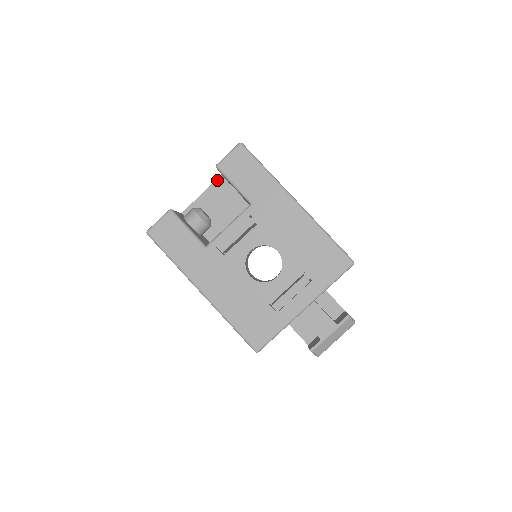
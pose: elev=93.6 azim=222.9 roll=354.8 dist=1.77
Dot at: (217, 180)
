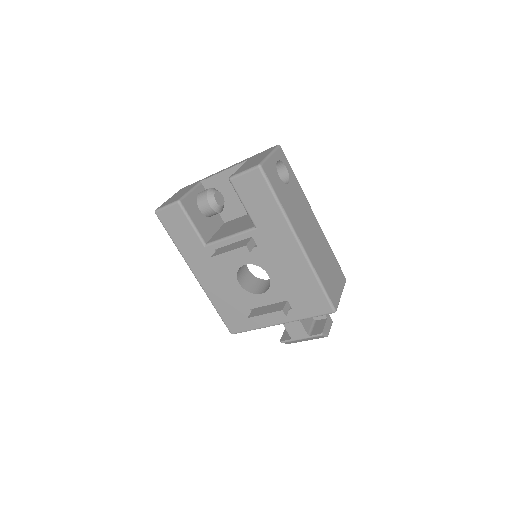
Dot at: (241, 164)
